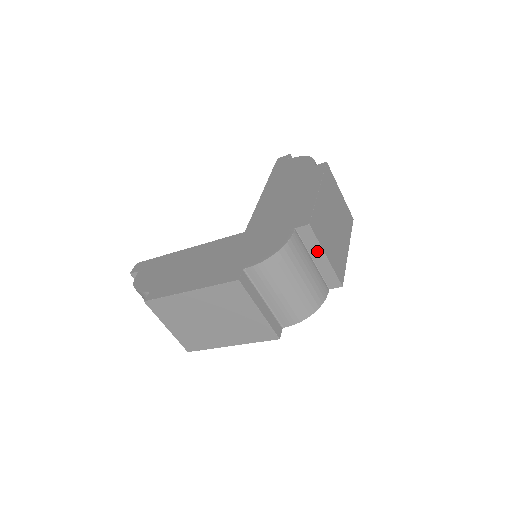
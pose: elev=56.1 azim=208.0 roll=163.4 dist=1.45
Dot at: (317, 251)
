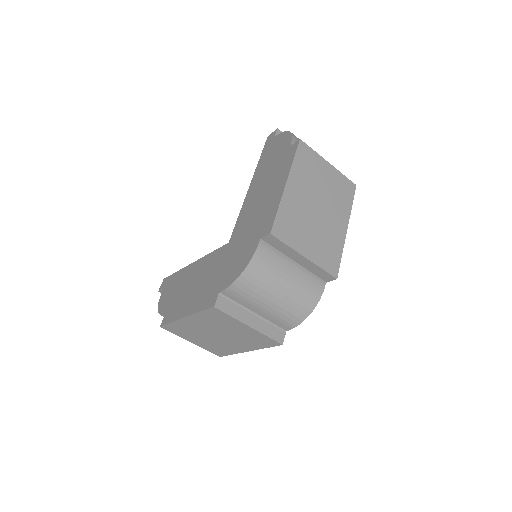
Dot at: (293, 254)
